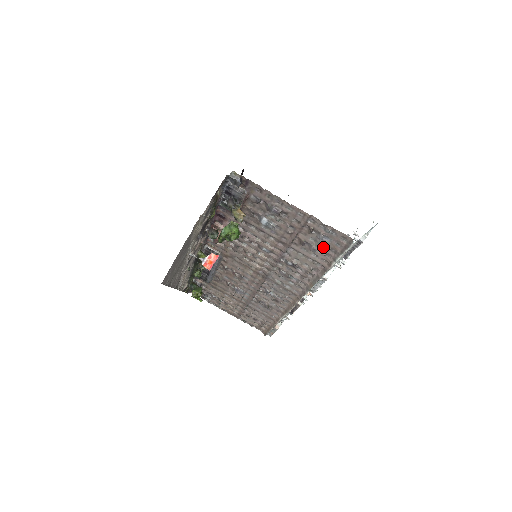
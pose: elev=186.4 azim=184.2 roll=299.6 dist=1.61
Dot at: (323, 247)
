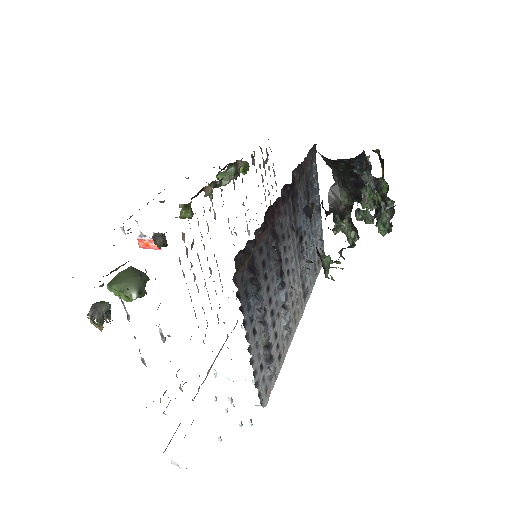
Dot at: occluded
